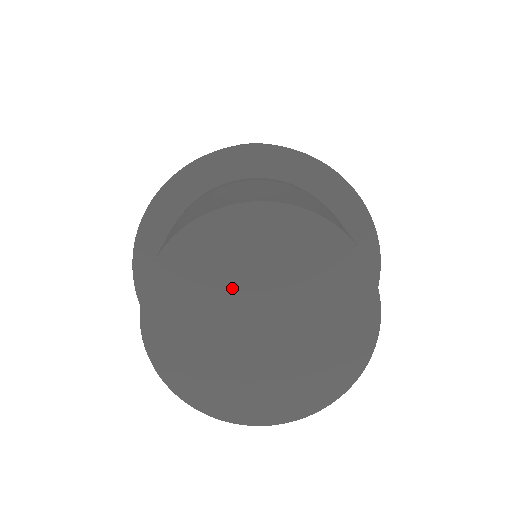
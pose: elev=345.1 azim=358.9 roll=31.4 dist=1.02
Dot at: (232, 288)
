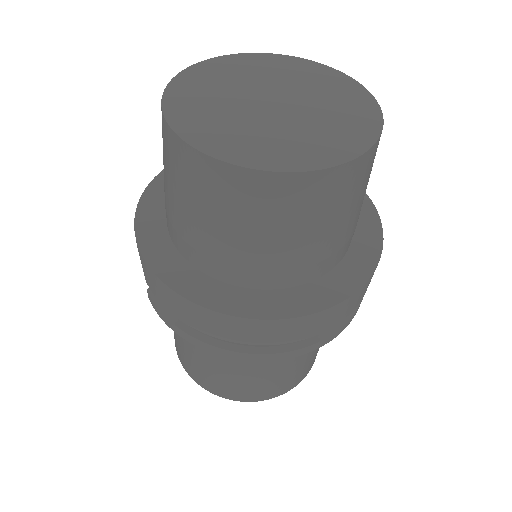
Dot at: (232, 98)
